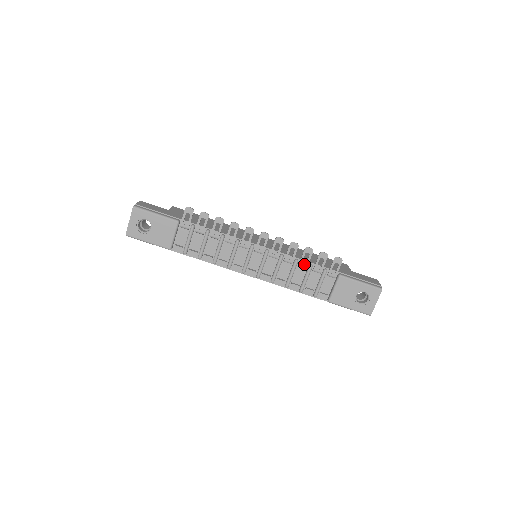
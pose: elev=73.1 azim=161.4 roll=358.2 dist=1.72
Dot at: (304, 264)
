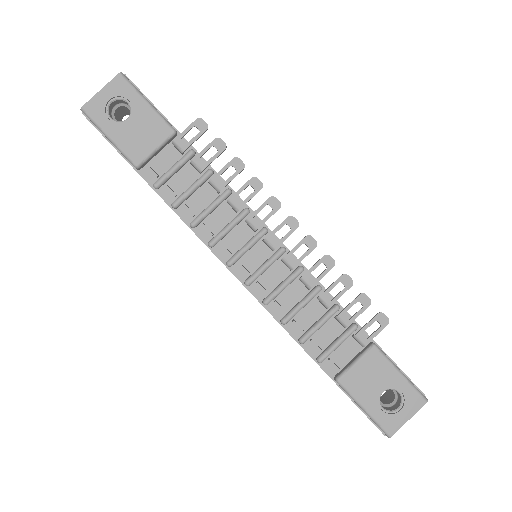
Dot at: (328, 299)
